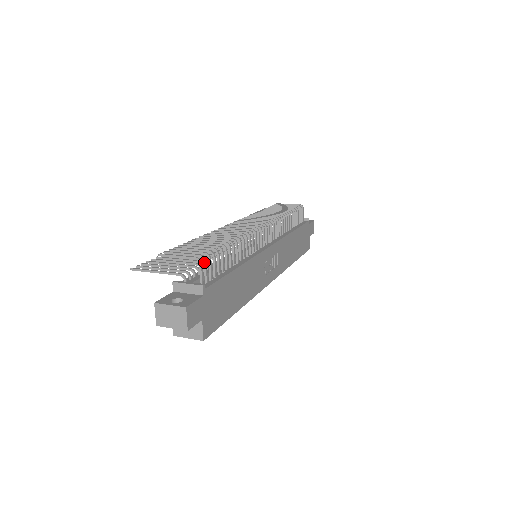
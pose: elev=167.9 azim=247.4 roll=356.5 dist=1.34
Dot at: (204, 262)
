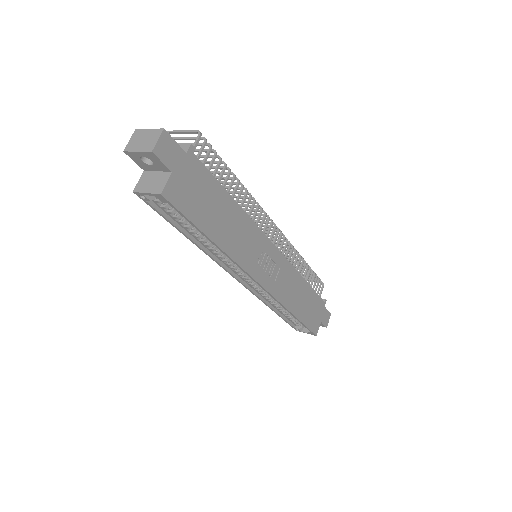
Dot at: (204, 142)
